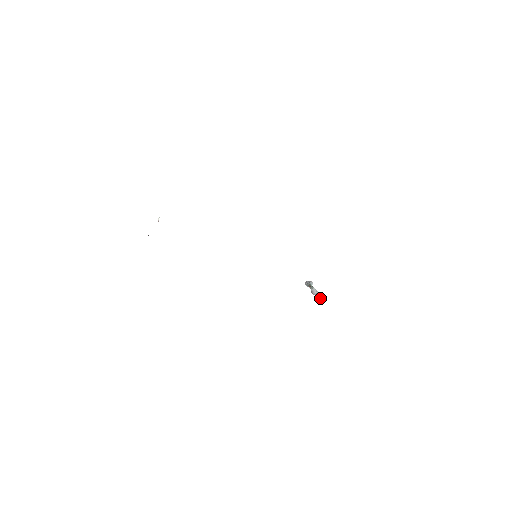
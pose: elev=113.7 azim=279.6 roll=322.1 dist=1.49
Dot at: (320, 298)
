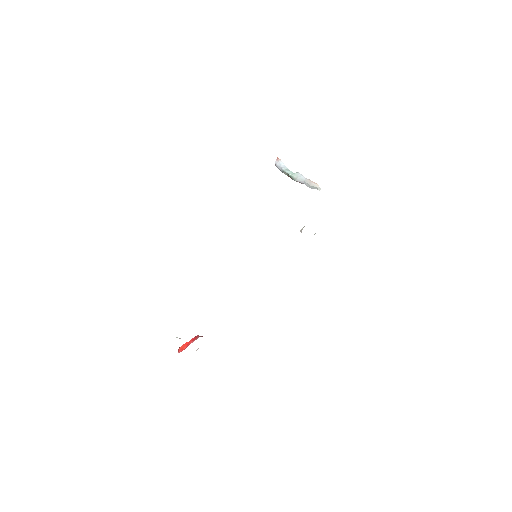
Dot at: (314, 187)
